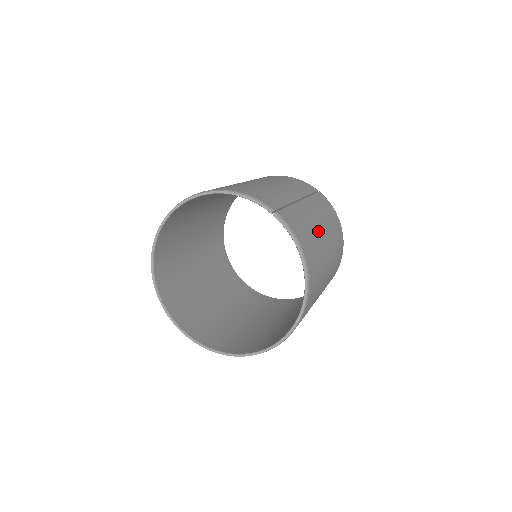
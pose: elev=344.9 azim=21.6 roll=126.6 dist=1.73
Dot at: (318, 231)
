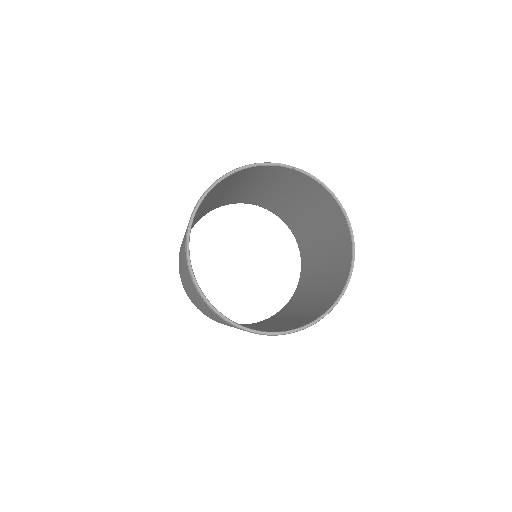
Dot at: occluded
